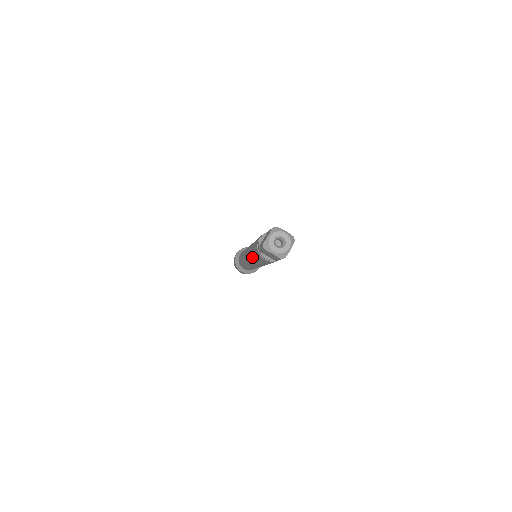
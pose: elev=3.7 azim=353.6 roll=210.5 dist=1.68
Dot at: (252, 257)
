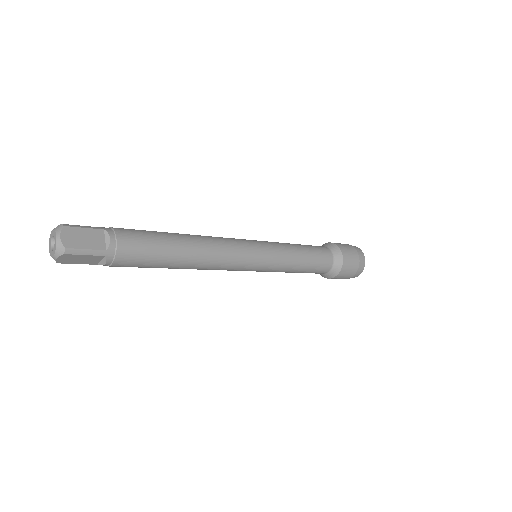
Dot at: occluded
